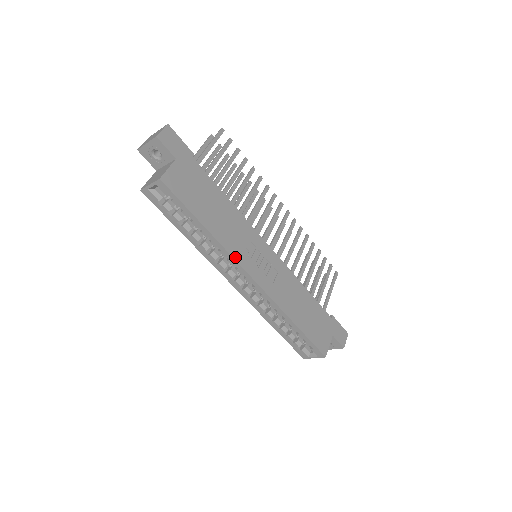
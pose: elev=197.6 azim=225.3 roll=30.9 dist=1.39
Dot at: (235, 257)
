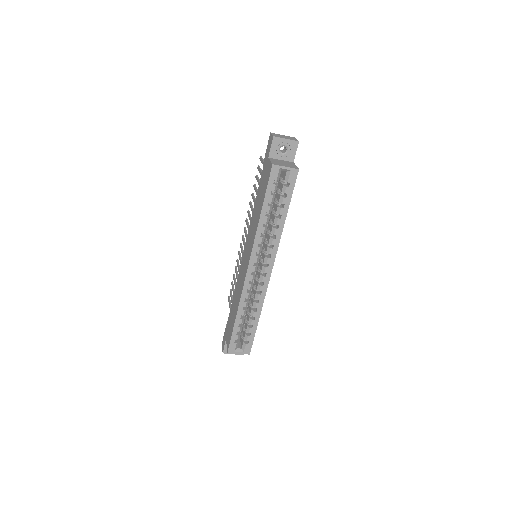
Dot at: (277, 249)
